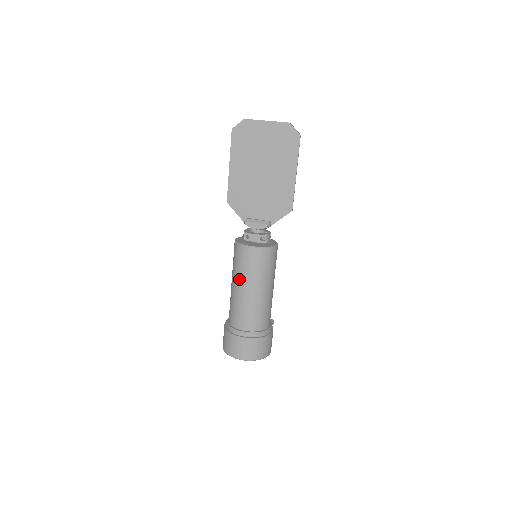
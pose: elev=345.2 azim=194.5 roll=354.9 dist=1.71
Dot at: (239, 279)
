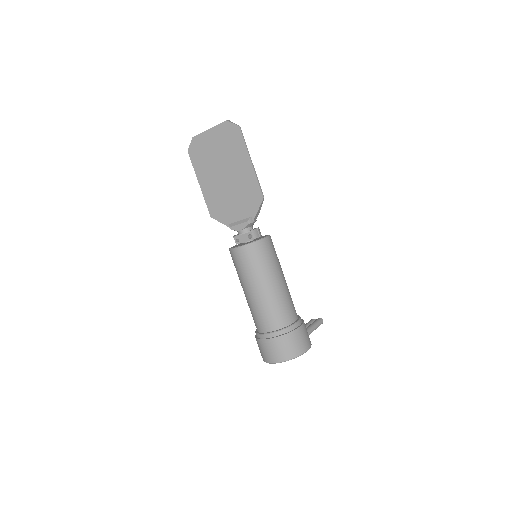
Dot at: (243, 283)
